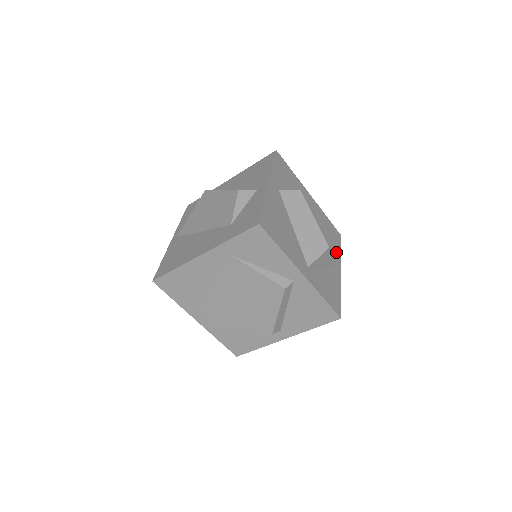
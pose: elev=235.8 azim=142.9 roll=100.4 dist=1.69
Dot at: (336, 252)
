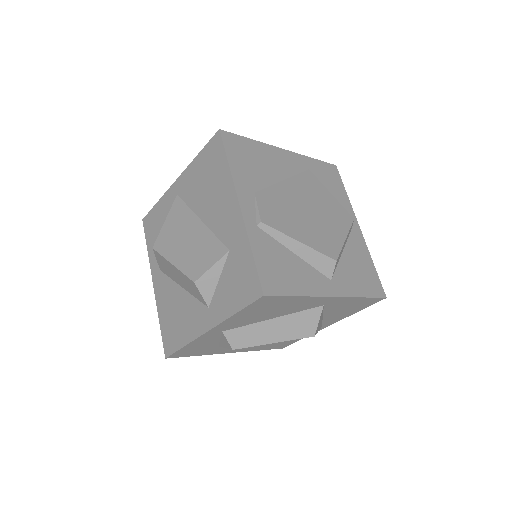
Dot at: occluded
